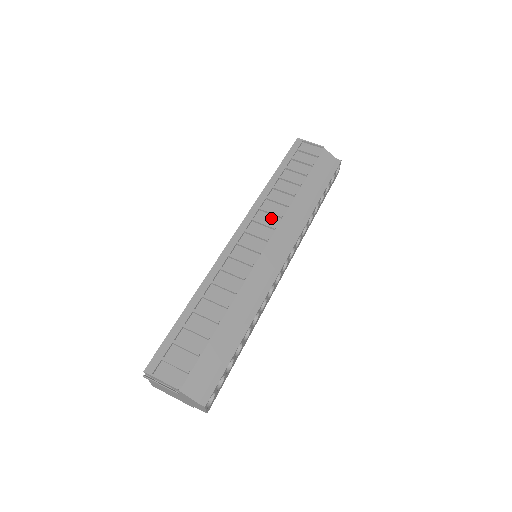
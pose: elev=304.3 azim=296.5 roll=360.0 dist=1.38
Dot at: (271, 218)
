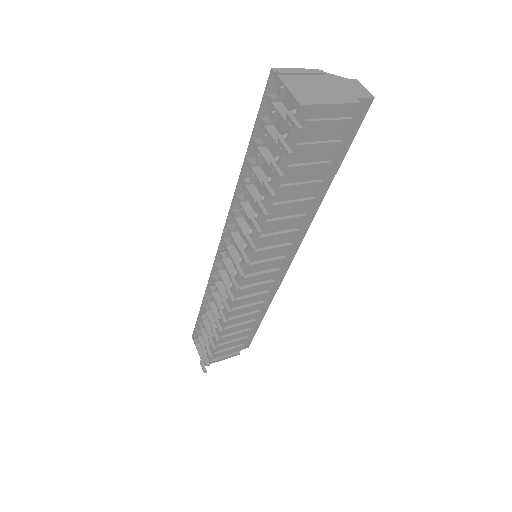
Dot at: occluded
